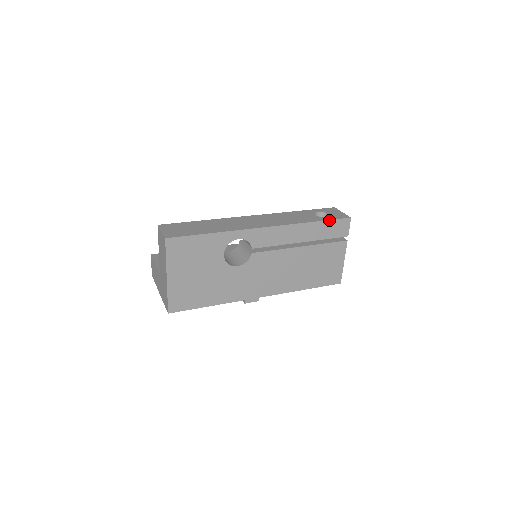
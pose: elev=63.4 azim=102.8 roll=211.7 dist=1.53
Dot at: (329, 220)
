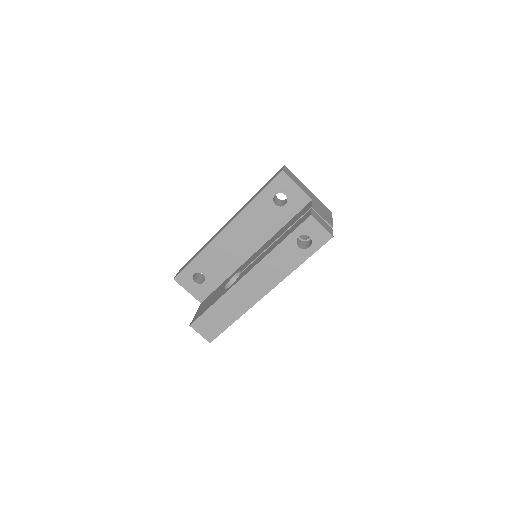
Dot at: occluded
